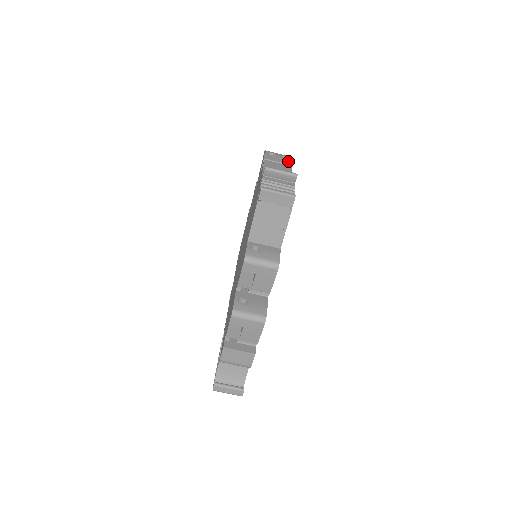
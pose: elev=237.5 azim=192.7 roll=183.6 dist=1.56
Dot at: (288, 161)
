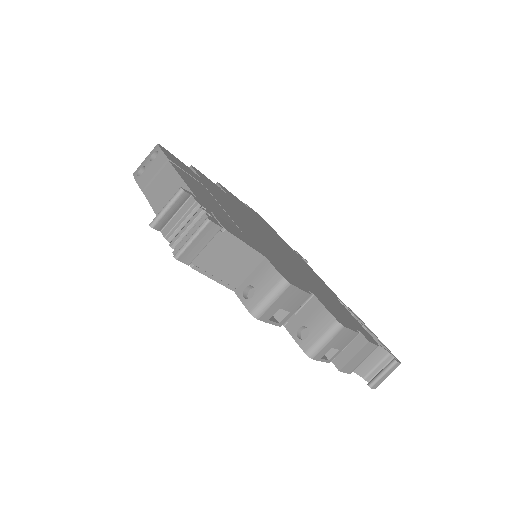
Dot at: (160, 159)
